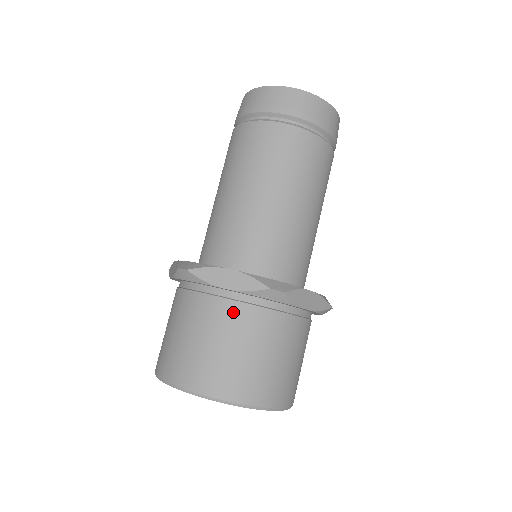
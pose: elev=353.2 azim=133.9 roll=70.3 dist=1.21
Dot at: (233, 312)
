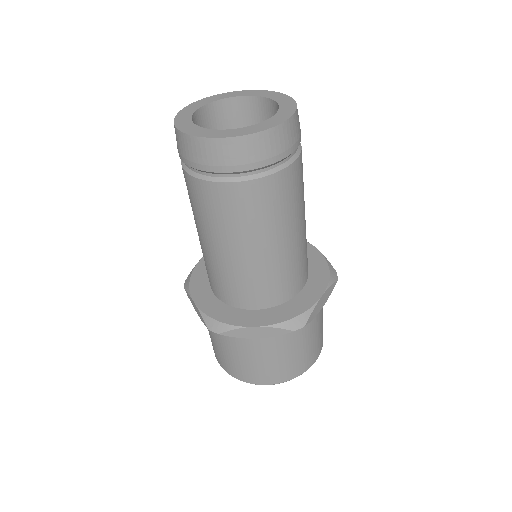
Dot at: (268, 342)
